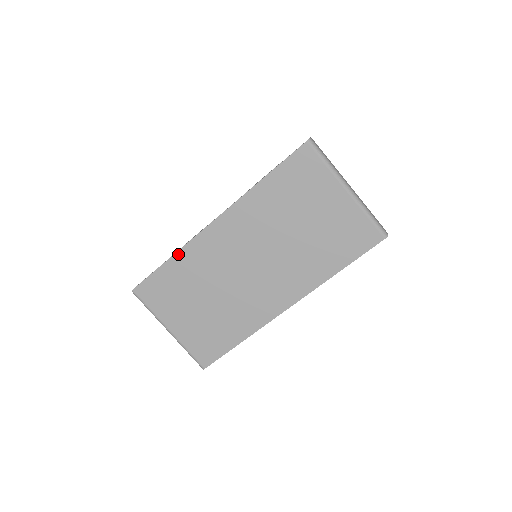
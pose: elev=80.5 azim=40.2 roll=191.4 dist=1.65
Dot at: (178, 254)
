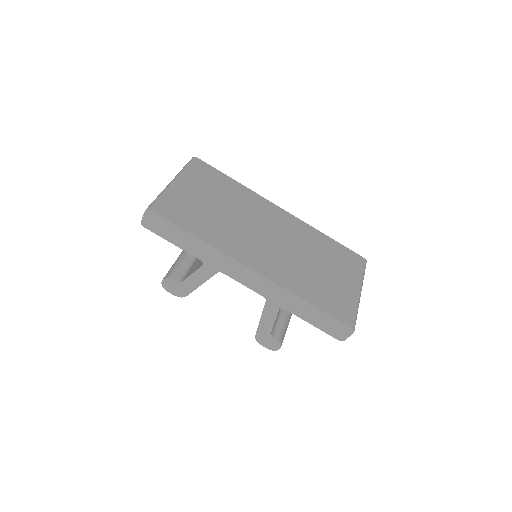
Dot at: (245, 188)
